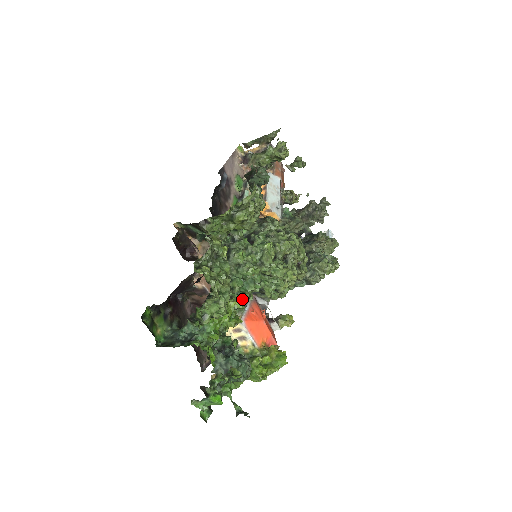
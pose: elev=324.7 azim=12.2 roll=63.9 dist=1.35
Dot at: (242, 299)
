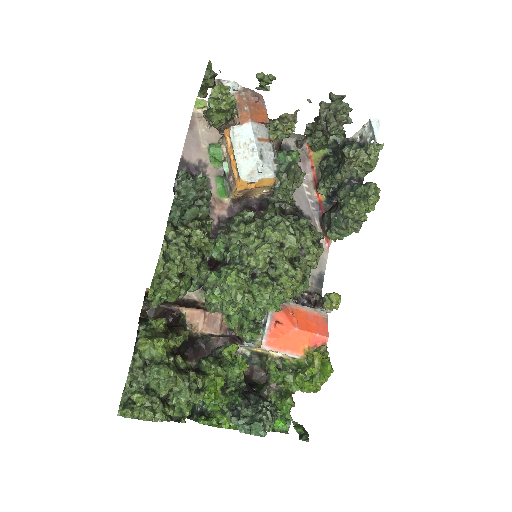
Dot at: (256, 321)
